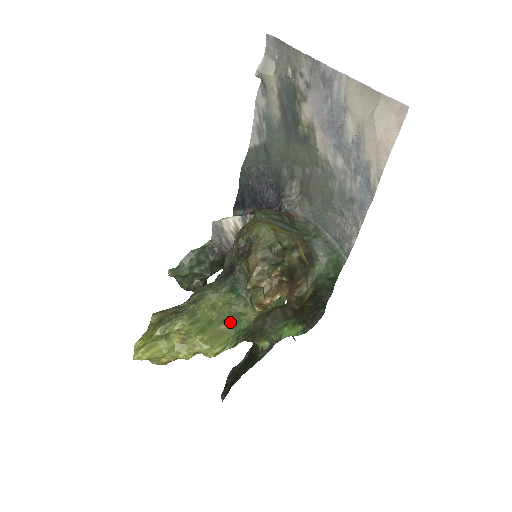
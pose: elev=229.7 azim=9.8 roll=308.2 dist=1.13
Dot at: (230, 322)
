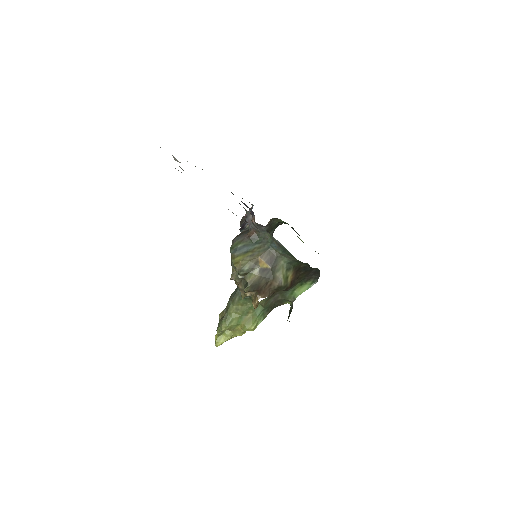
Dot at: (252, 311)
